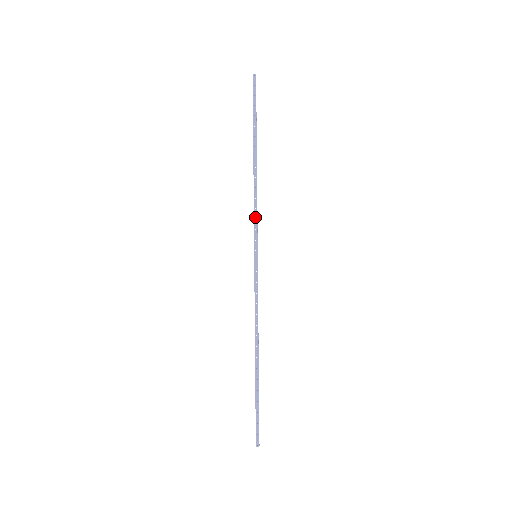
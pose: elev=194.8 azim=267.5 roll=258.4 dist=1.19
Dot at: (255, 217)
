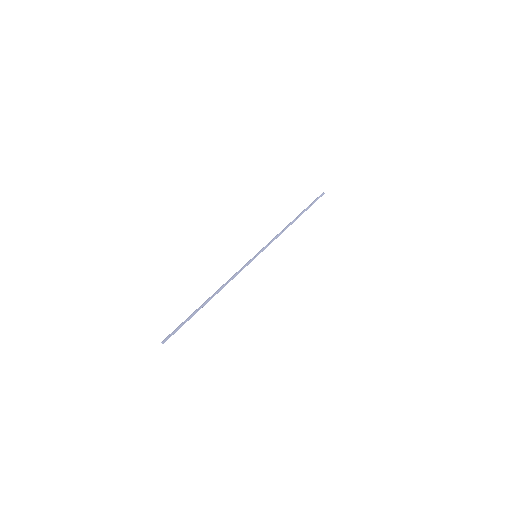
Dot at: (271, 241)
